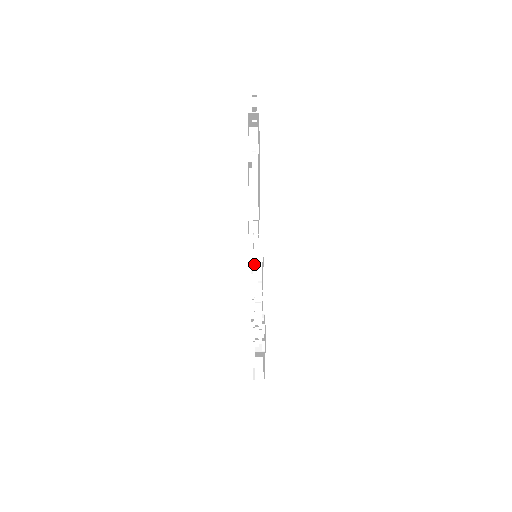
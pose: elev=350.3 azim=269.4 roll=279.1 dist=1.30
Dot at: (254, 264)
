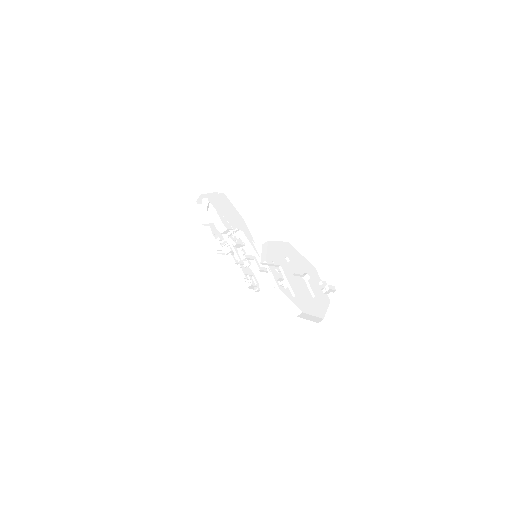
Dot at: occluded
